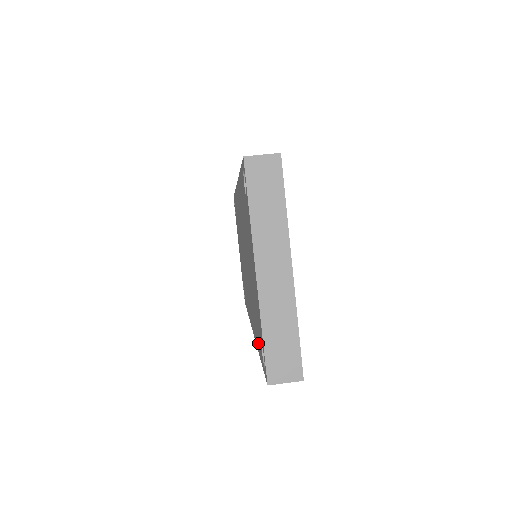
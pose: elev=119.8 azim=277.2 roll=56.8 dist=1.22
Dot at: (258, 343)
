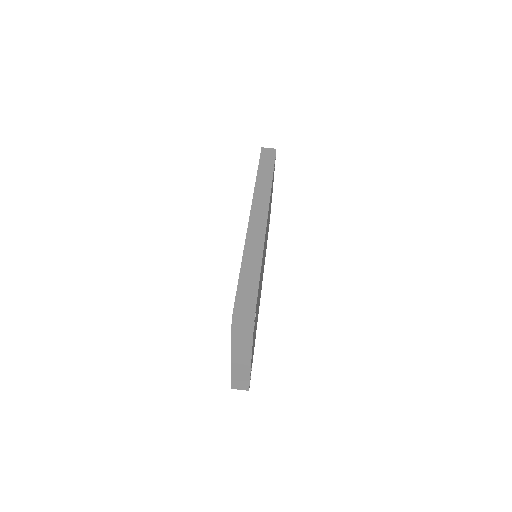
Dot at: occluded
